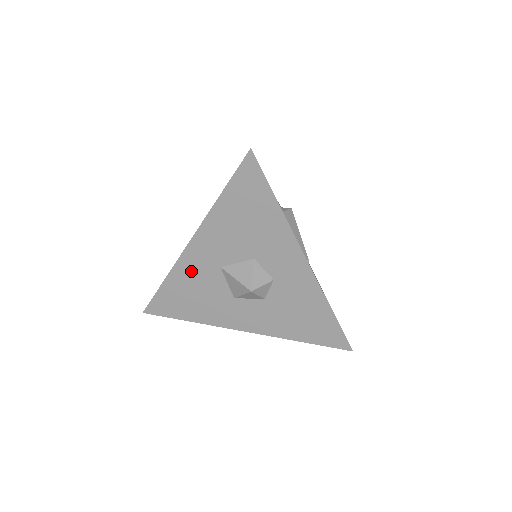
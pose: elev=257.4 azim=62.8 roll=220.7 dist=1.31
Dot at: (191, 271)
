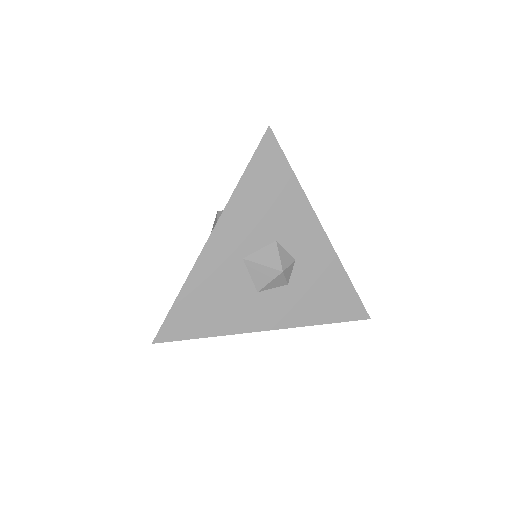
Dot at: (211, 272)
